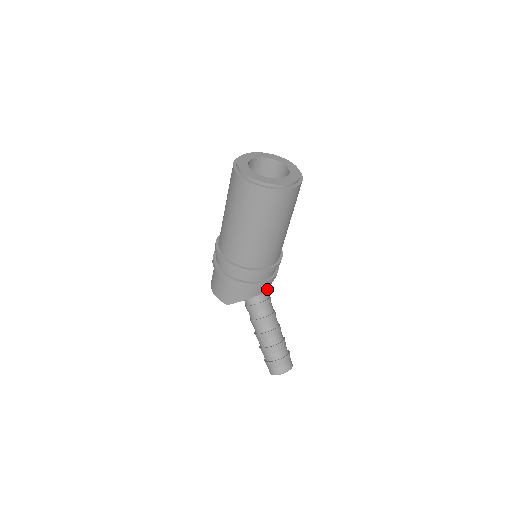
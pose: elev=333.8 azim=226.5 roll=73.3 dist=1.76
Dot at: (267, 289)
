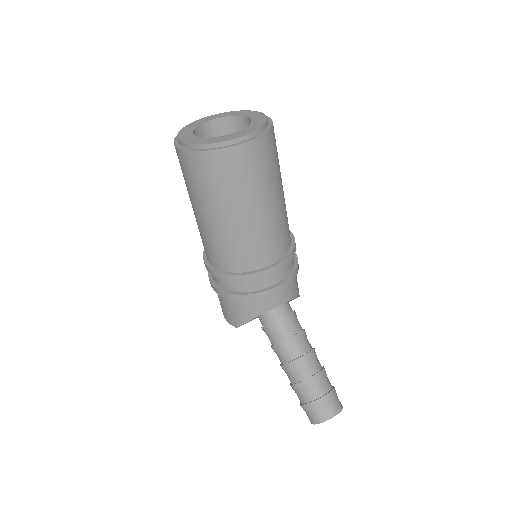
Dot at: (284, 300)
